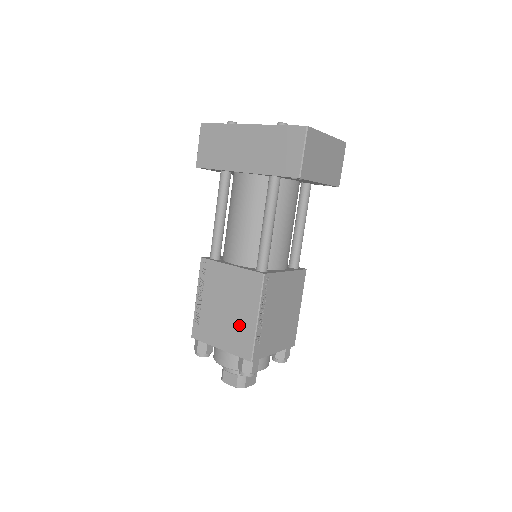
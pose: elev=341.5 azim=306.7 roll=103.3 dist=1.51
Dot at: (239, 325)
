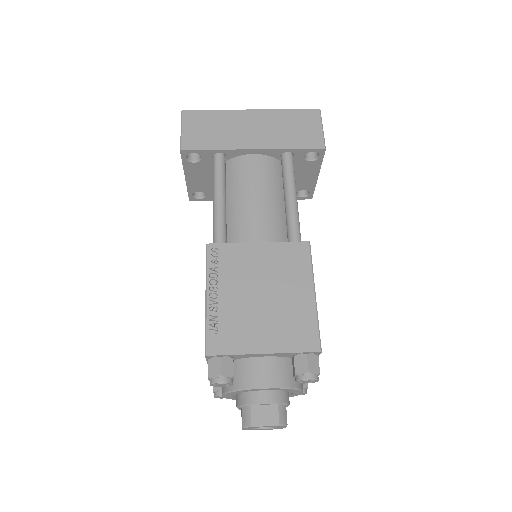
Dot at: (289, 310)
